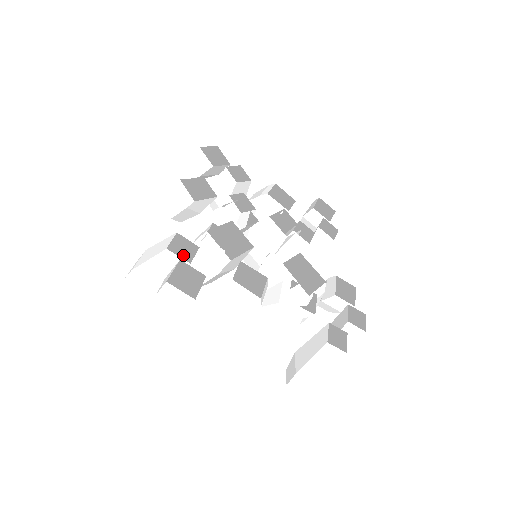
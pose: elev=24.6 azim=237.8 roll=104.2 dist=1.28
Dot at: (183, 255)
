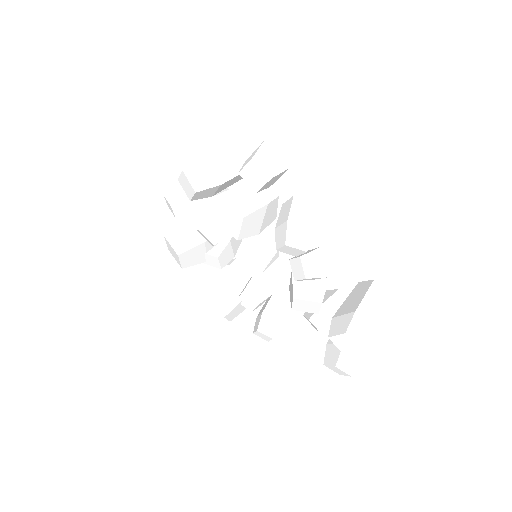
Dot at: occluded
